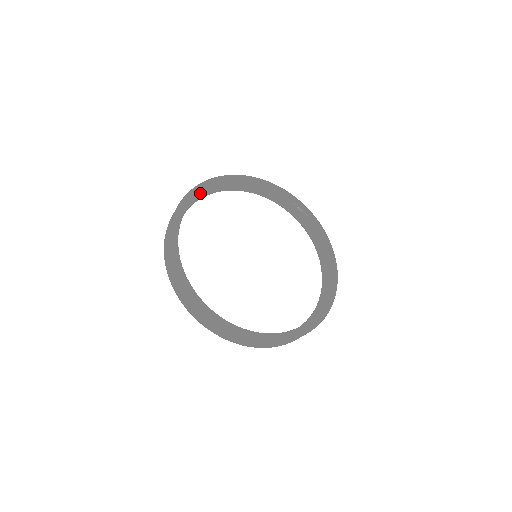
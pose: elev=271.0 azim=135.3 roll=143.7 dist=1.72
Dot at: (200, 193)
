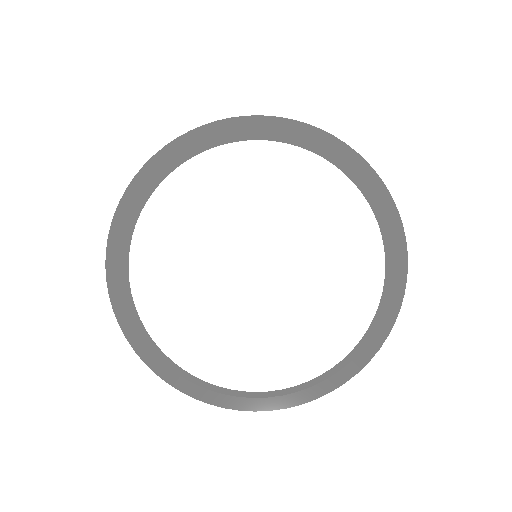
Dot at: (268, 128)
